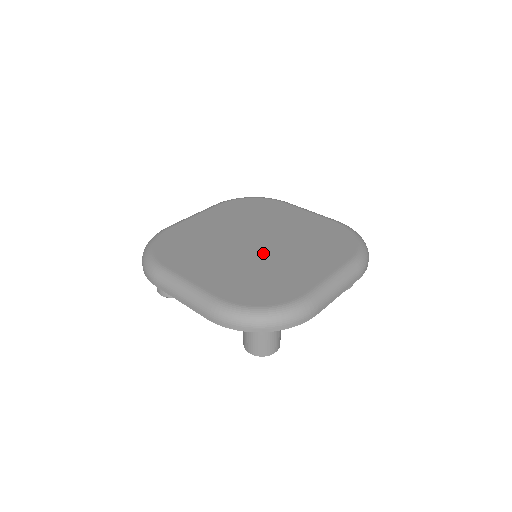
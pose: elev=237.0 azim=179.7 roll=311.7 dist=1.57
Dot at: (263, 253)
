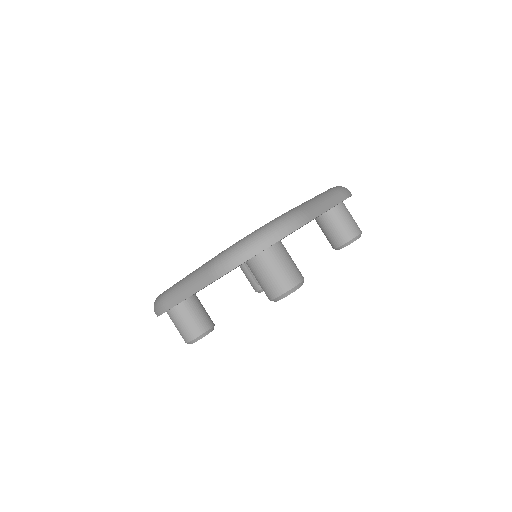
Dot at: occluded
